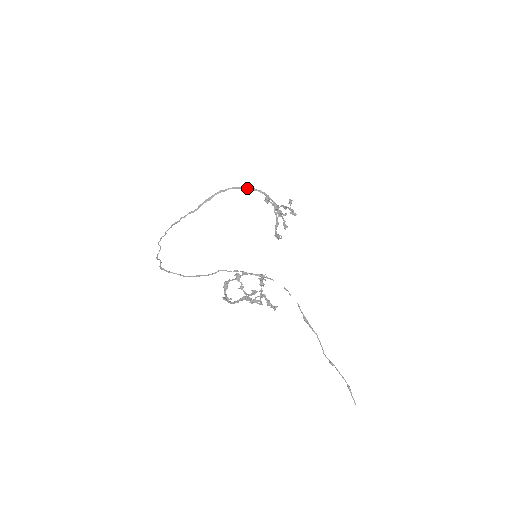
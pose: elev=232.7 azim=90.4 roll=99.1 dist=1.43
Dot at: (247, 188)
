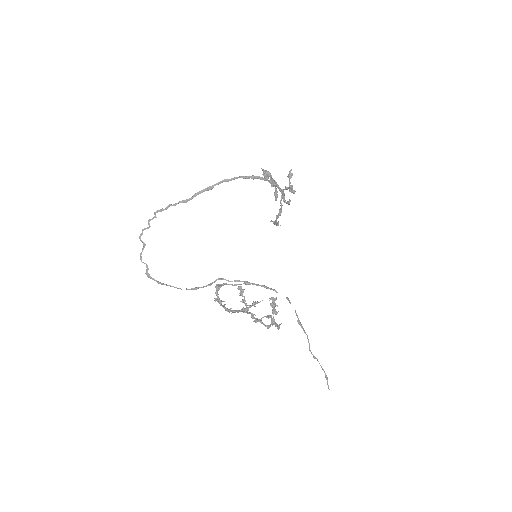
Dot at: (256, 178)
